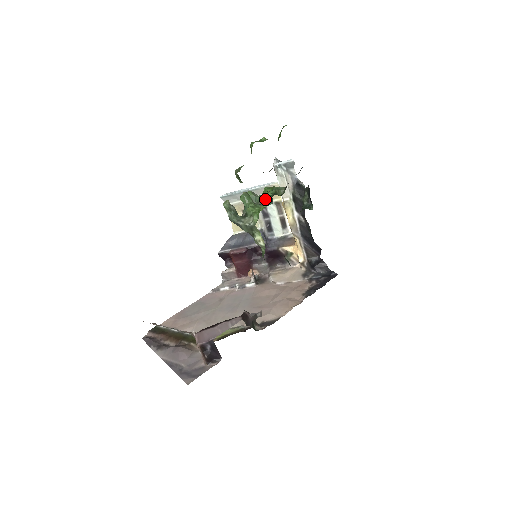
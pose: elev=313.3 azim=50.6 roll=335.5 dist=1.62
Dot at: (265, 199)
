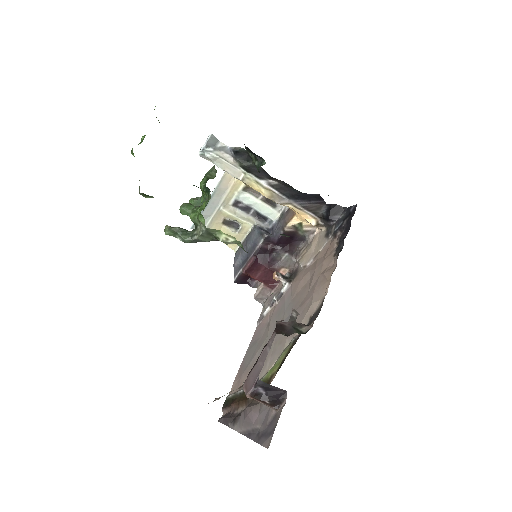
Dot at: occluded
